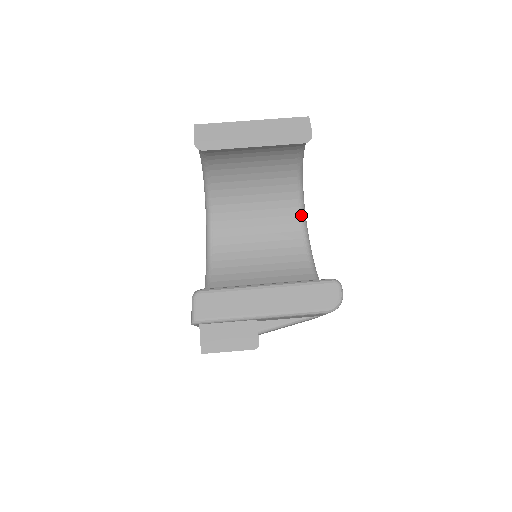
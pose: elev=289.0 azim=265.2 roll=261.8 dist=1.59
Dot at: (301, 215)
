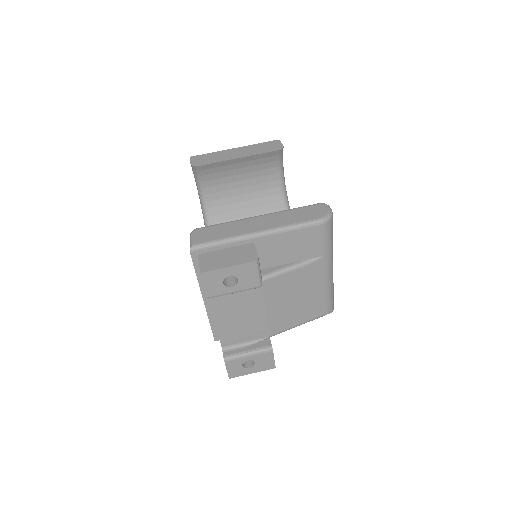
Dot at: occluded
